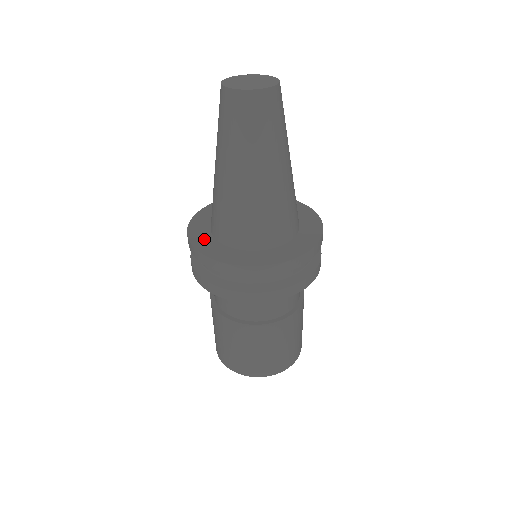
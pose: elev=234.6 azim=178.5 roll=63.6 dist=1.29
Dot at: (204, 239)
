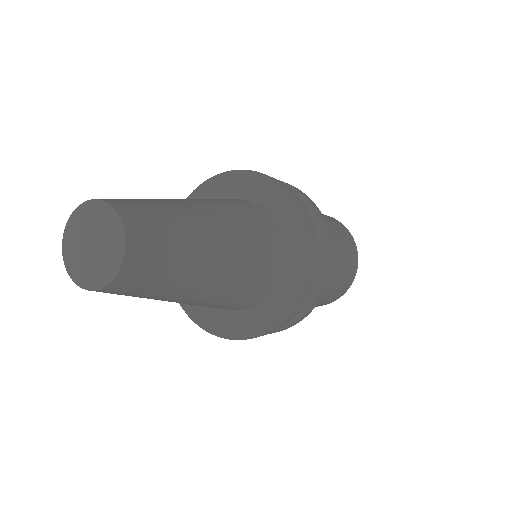
Dot at: occluded
